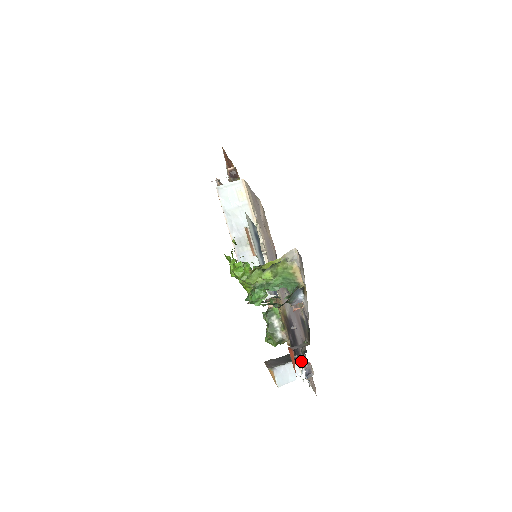
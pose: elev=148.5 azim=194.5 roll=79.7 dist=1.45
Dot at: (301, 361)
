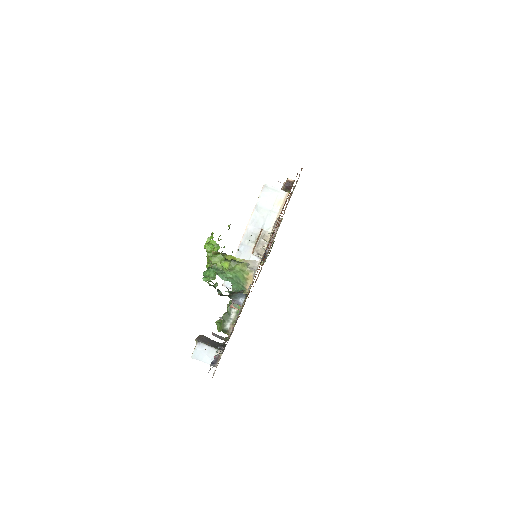
Dot at: (221, 353)
